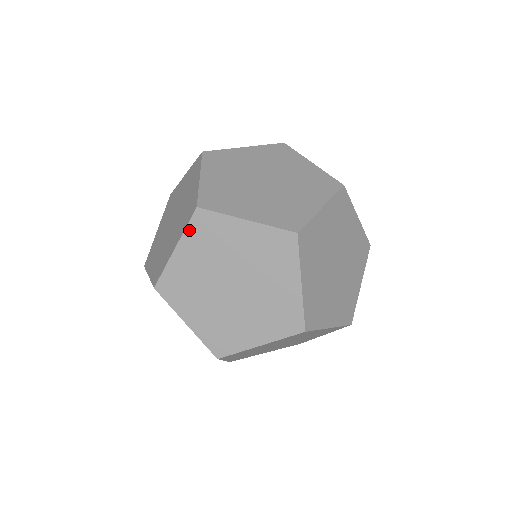
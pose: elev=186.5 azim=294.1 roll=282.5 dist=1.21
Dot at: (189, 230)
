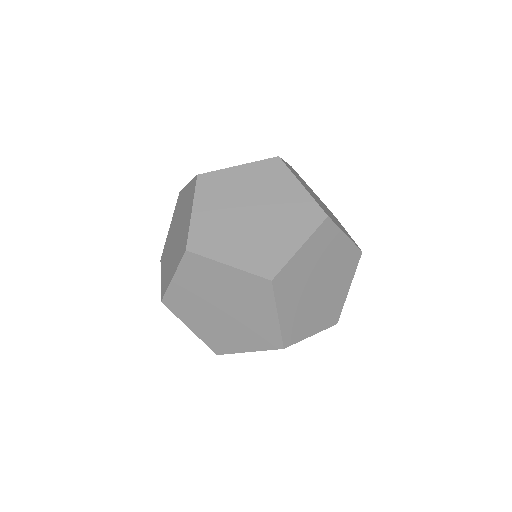
Dot at: (198, 192)
